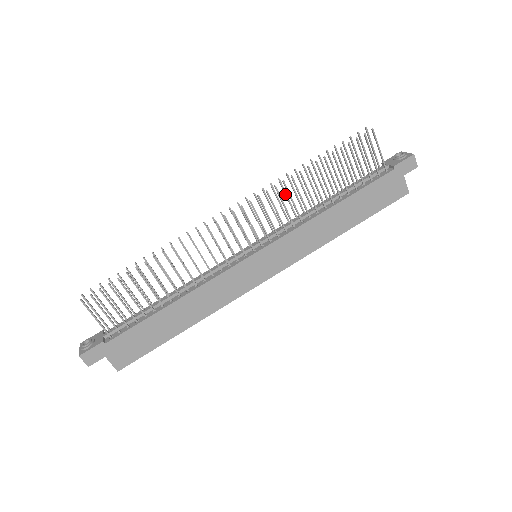
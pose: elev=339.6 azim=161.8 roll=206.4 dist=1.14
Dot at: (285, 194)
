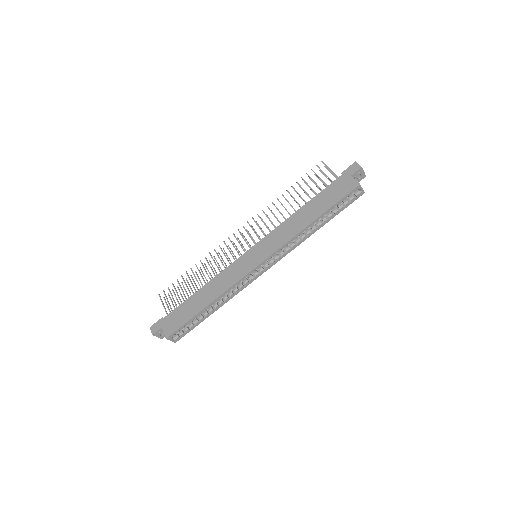
Dot at: occluded
